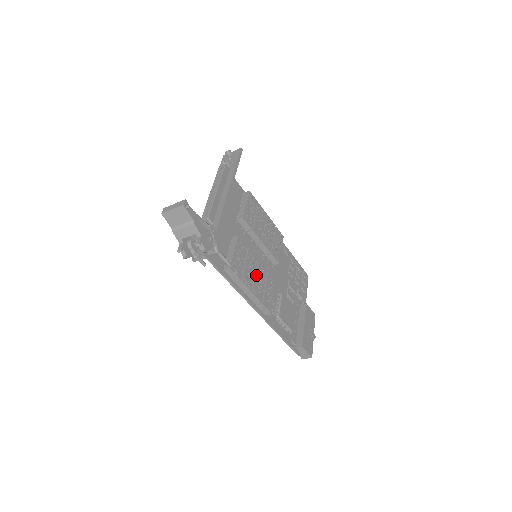
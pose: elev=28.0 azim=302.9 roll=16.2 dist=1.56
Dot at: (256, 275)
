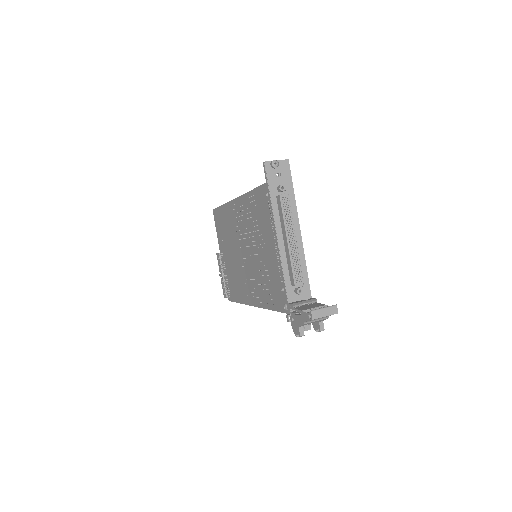
Dot at: occluded
